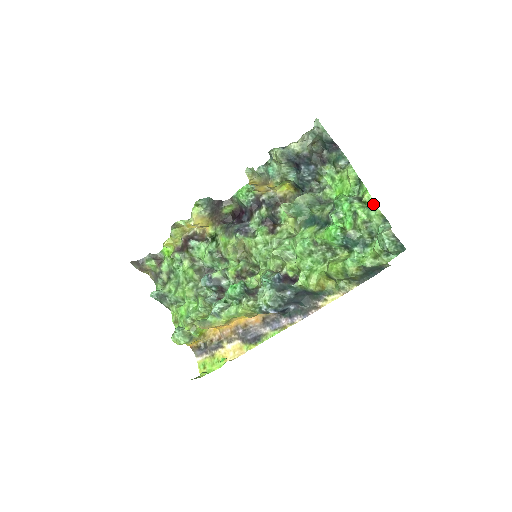
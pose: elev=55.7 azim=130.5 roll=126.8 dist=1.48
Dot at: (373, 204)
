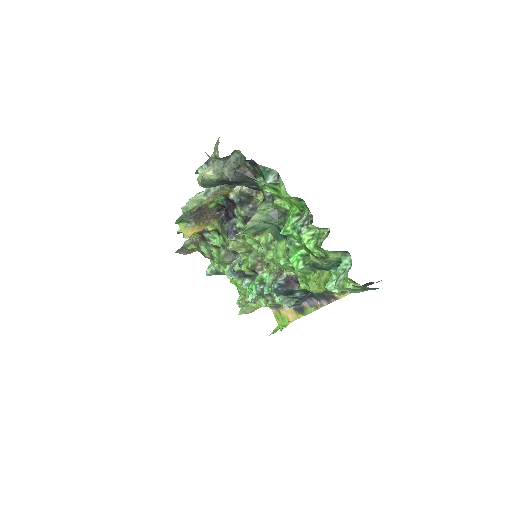
Dot at: (325, 230)
